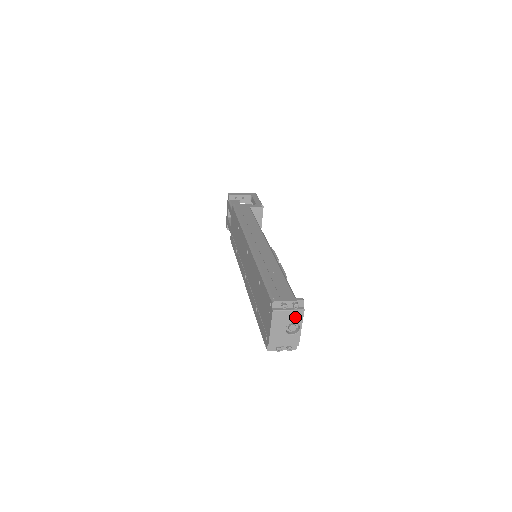
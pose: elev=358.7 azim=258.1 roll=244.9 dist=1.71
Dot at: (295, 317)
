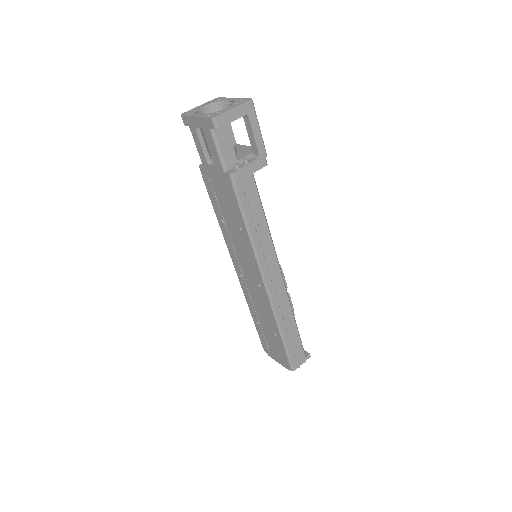
Dot at: occluded
